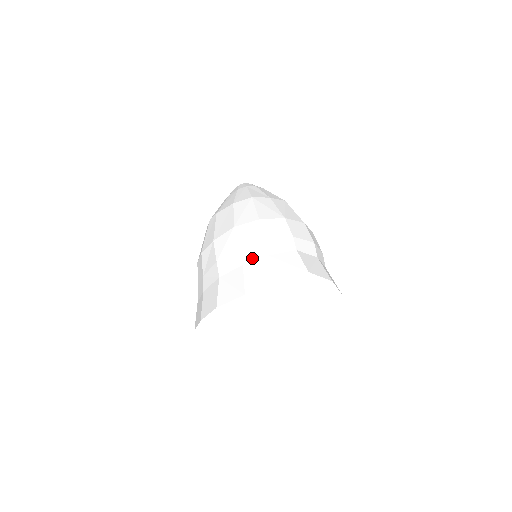
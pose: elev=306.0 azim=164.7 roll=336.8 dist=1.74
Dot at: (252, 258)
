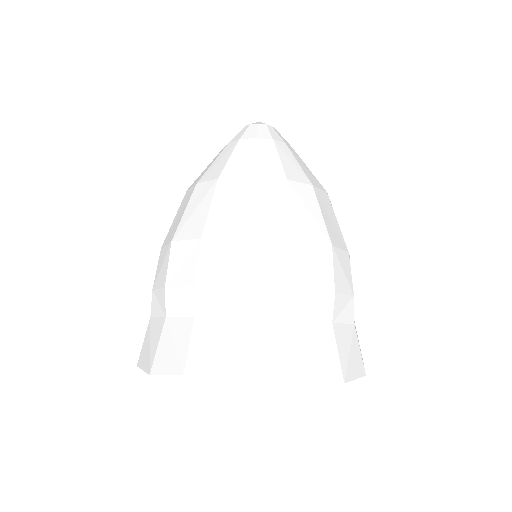
Dot at: (176, 311)
